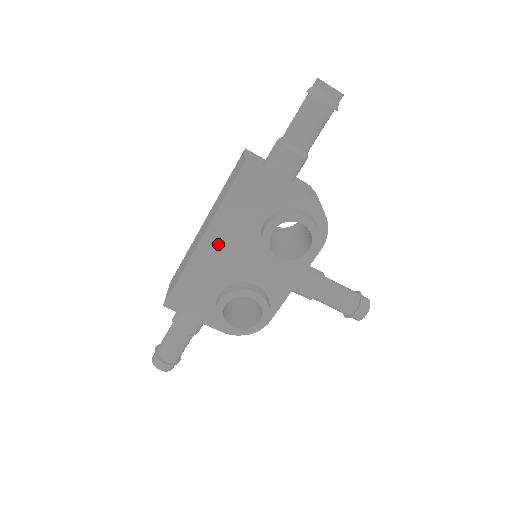
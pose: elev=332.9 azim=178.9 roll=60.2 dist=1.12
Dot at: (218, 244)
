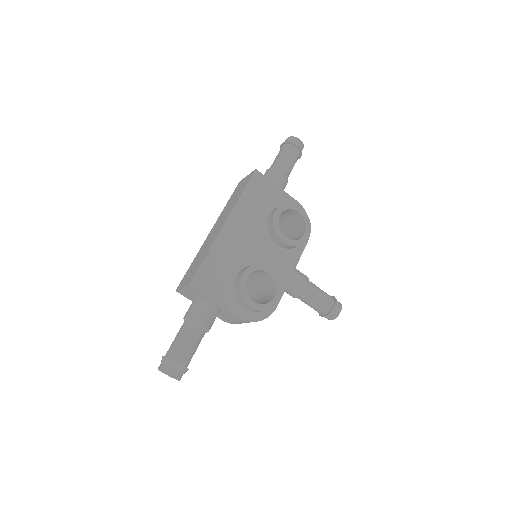
Dot at: (237, 229)
